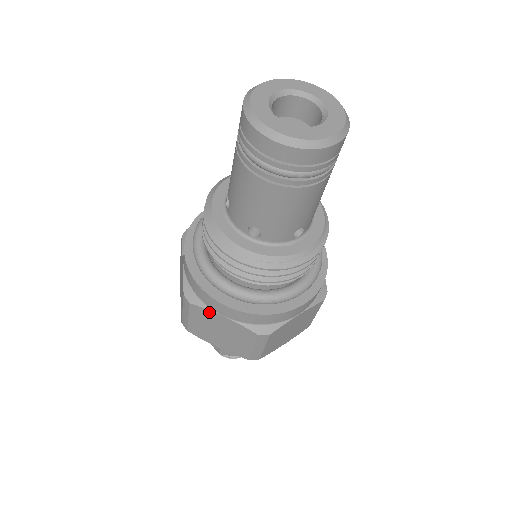
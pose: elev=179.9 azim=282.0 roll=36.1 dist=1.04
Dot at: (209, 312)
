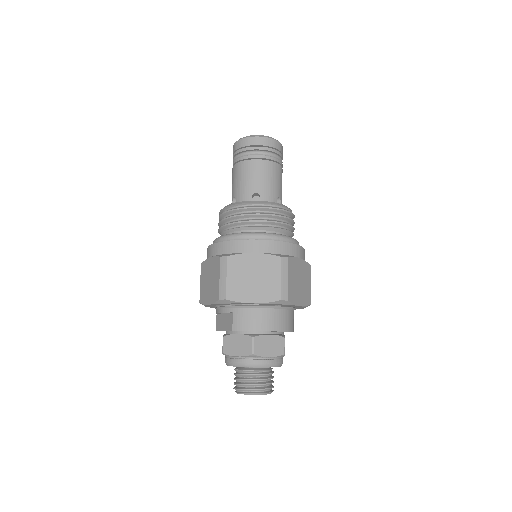
Dot at: (242, 256)
